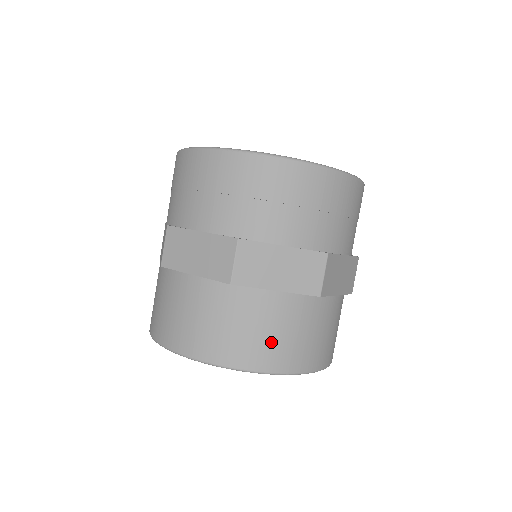
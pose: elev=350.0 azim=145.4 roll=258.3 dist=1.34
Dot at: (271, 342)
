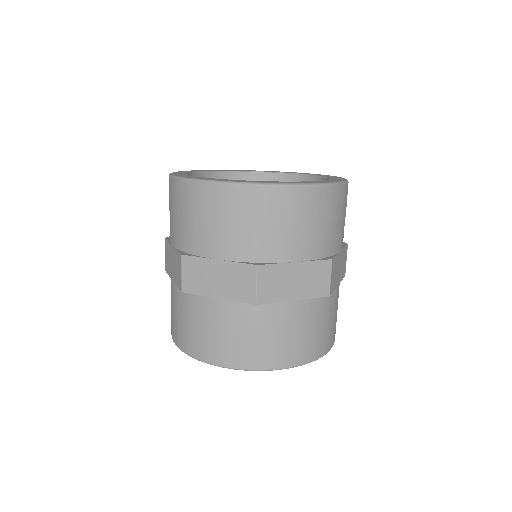
Dot at: (294, 342)
